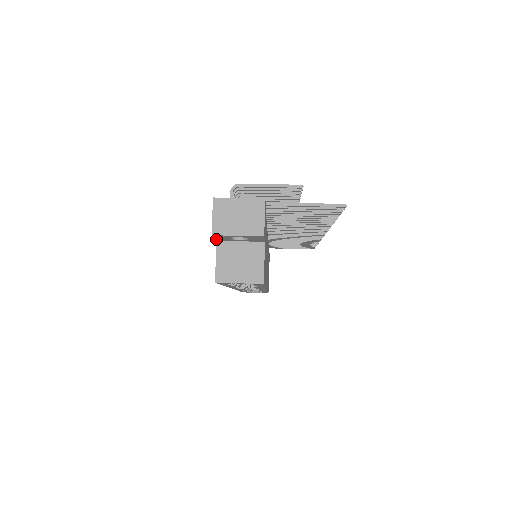
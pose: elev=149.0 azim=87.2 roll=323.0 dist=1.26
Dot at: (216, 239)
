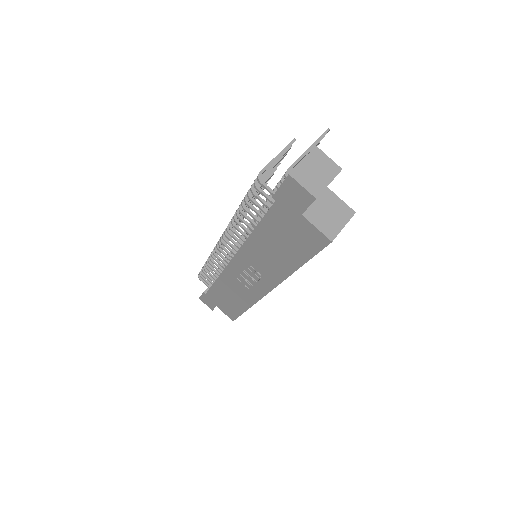
Dot at: (305, 210)
